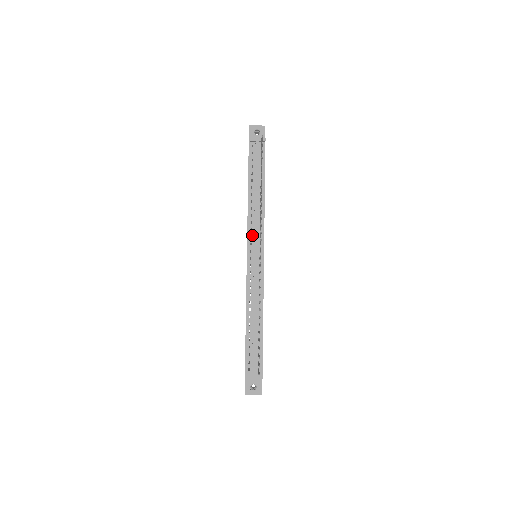
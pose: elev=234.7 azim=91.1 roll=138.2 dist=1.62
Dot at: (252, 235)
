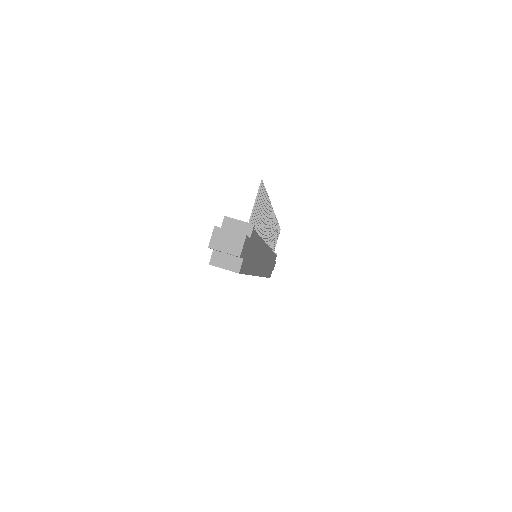
Dot at: occluded
